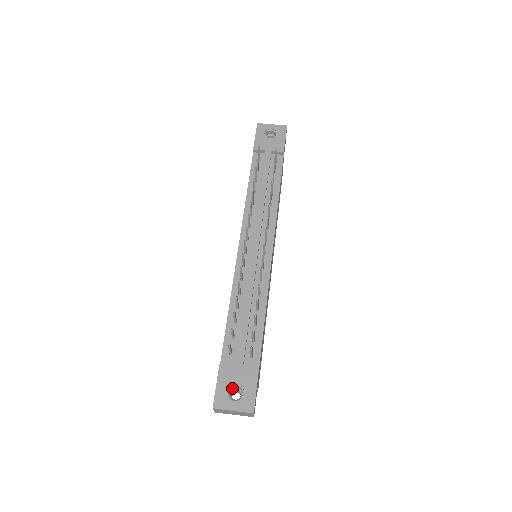
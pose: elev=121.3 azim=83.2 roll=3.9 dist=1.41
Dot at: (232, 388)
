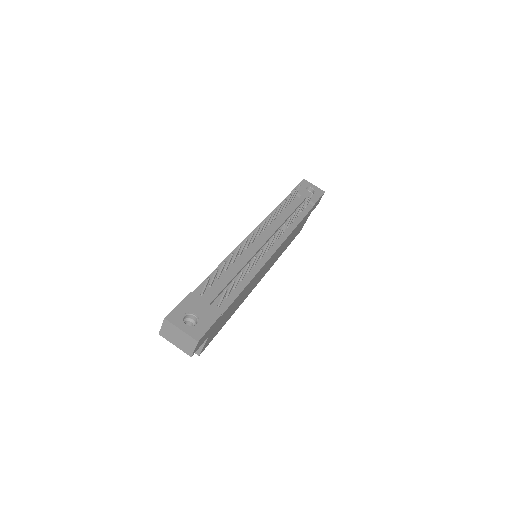
Dot at: (188, 318)
